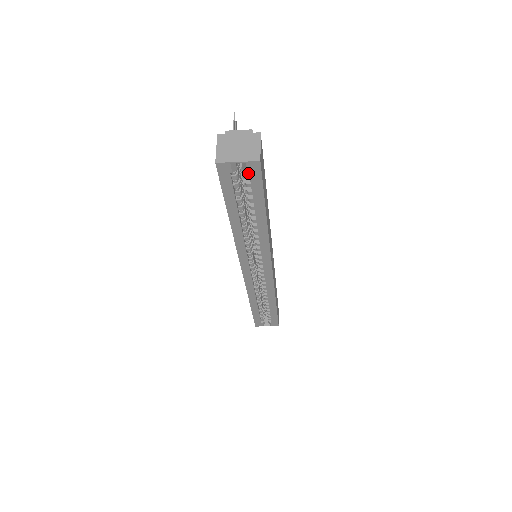
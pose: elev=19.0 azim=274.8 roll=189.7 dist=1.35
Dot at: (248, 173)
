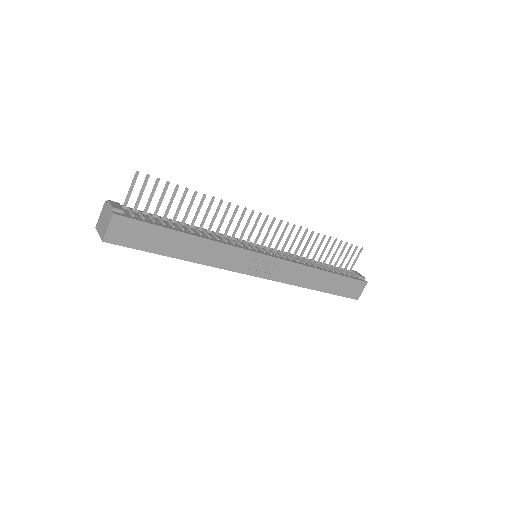
Dot at: occluded
